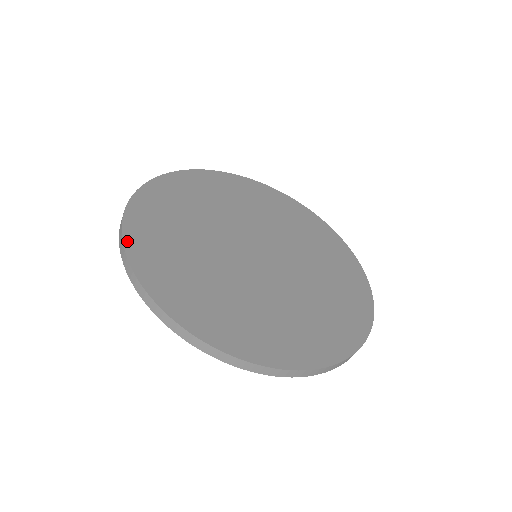
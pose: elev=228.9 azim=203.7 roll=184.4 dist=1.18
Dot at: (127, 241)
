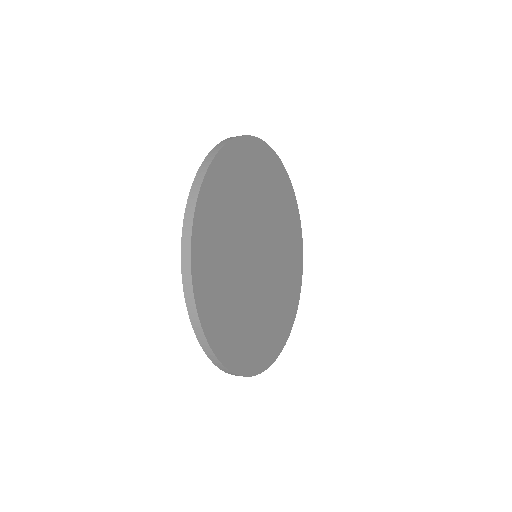
Dot at: (237, 371)
